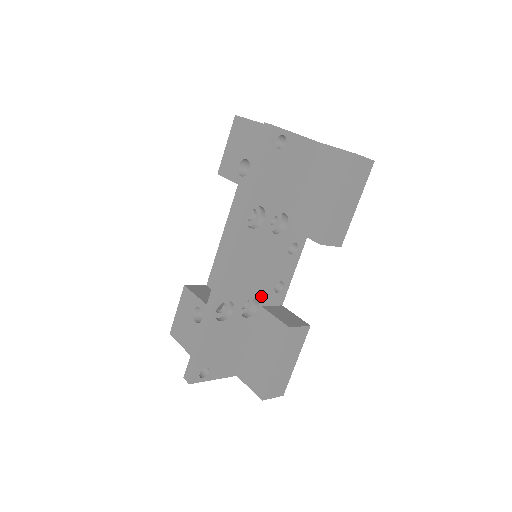
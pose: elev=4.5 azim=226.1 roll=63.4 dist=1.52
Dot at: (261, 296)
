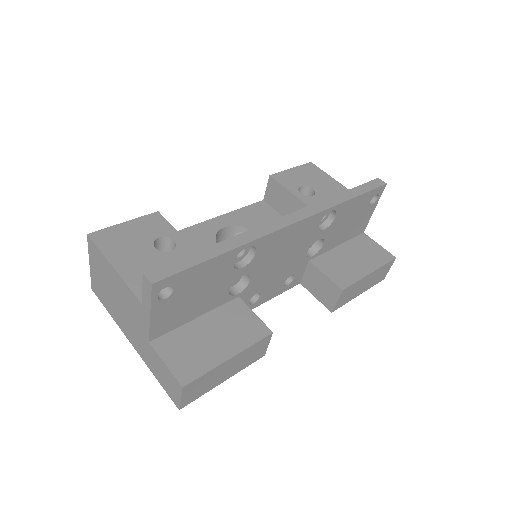
Dot at: (250, 287)
